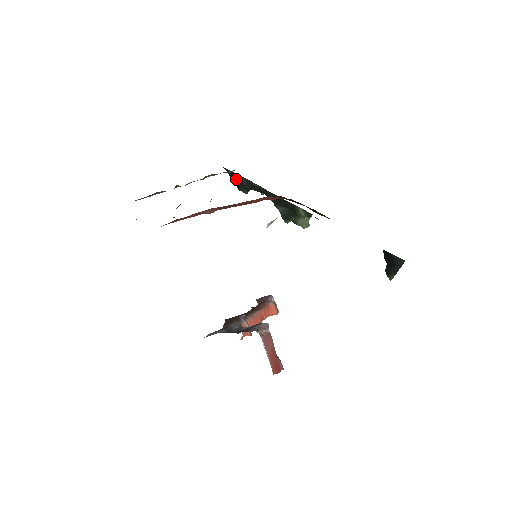
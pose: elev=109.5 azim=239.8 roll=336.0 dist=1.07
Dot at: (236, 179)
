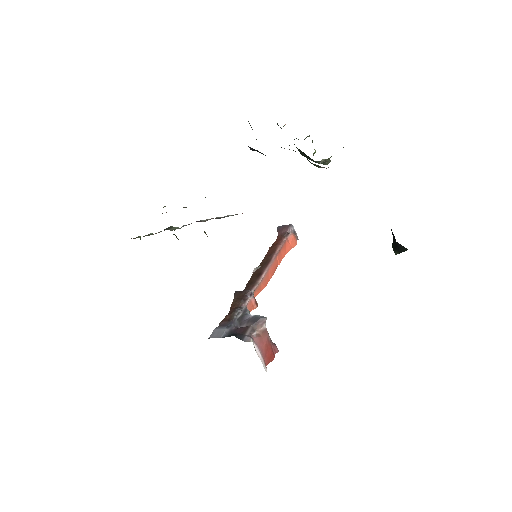
Dot at: occluded
